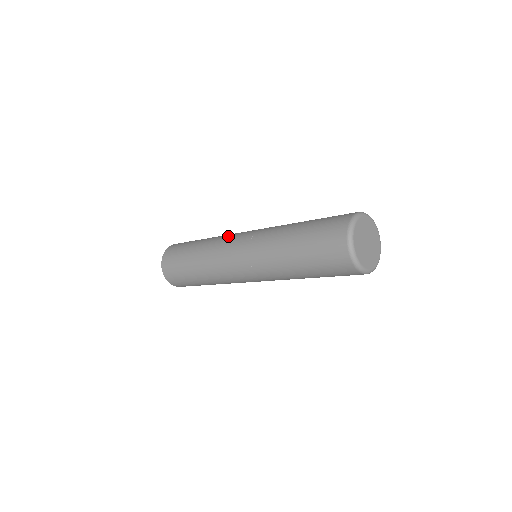
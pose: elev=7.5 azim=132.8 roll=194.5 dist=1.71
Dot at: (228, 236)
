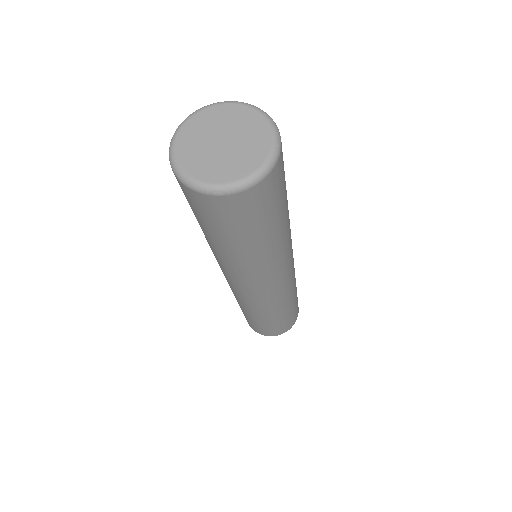
Dot at: occluded
